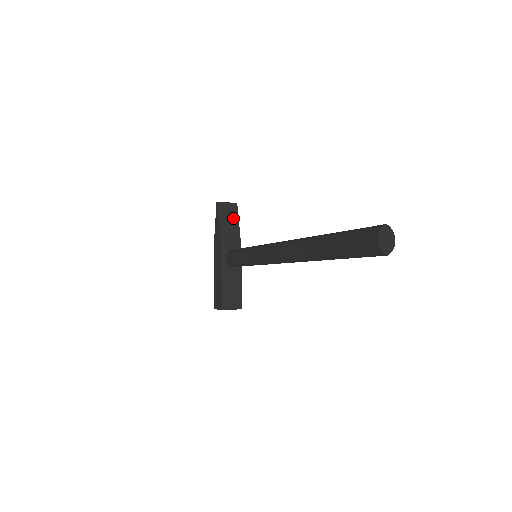
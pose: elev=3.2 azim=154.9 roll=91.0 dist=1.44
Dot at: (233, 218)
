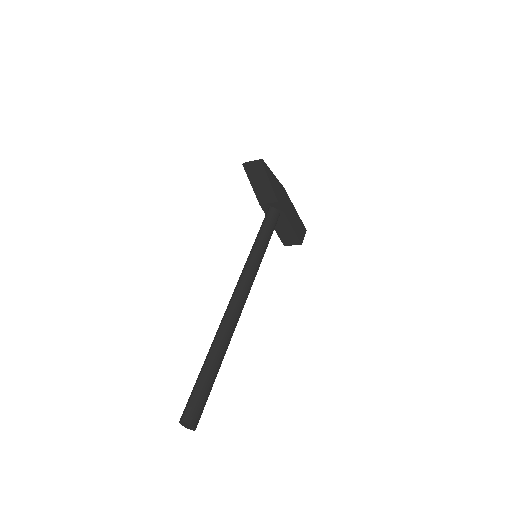
Dot at: (262, 177)
